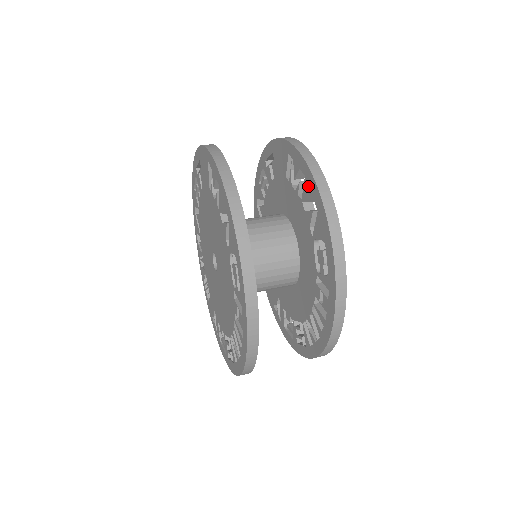
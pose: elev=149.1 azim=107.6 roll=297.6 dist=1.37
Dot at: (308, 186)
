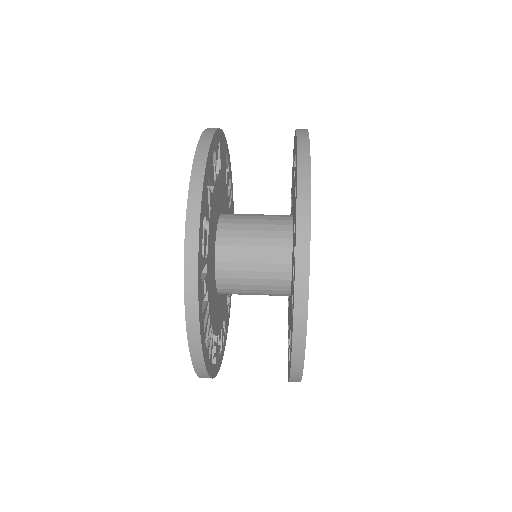
Dot at: occluded
